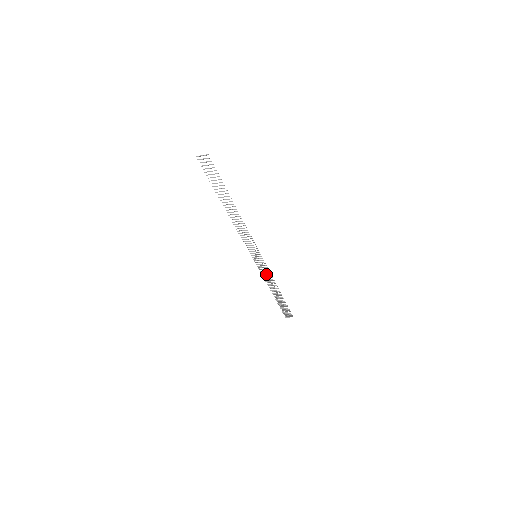
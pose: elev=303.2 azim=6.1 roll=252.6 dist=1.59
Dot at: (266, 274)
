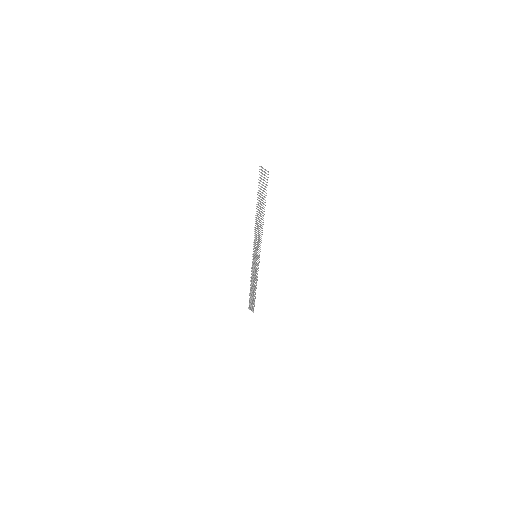
Dot at: (255, 272)
